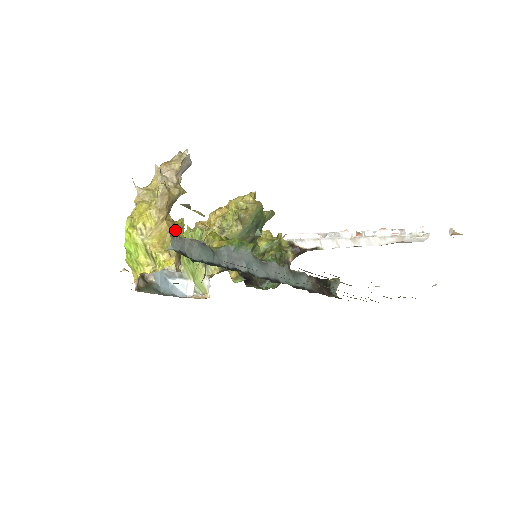
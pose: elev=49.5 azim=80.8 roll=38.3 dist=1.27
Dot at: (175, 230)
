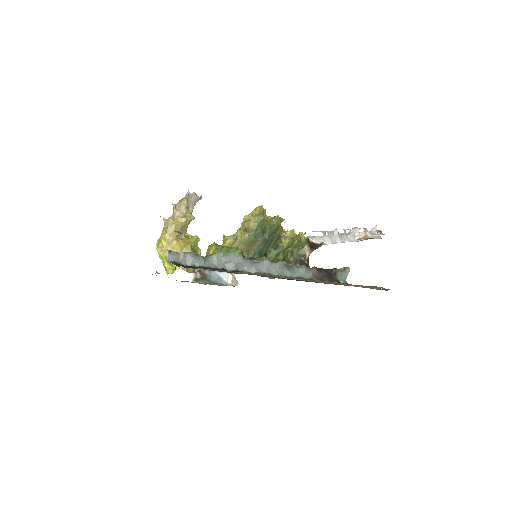
Dot at: (184, 245)
